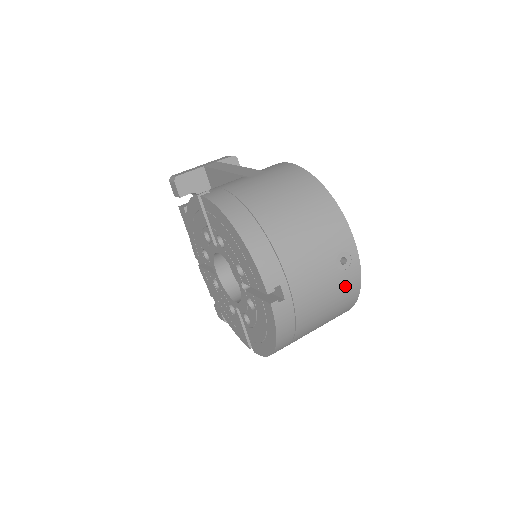
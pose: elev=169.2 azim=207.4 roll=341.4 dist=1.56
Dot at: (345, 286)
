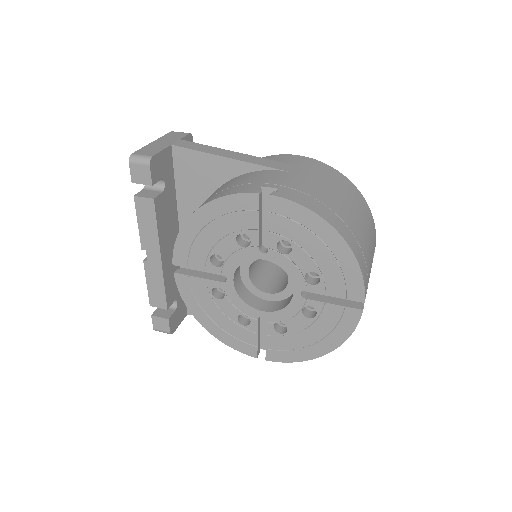
Dot at: occluded
